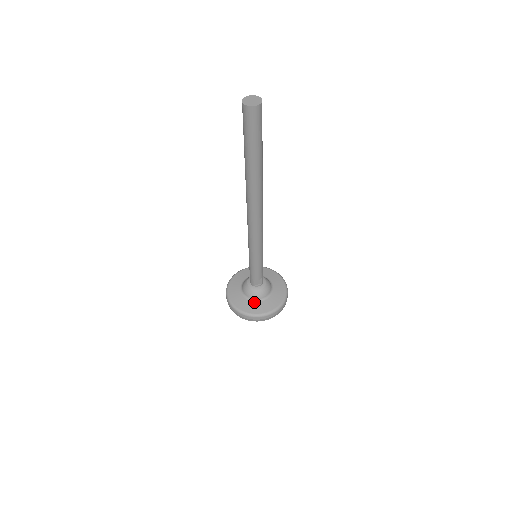
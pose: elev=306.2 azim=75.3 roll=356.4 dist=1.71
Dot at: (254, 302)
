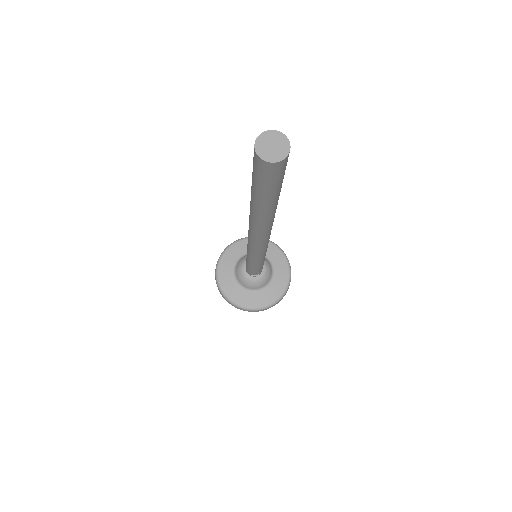
Dot at: (247, 291)
